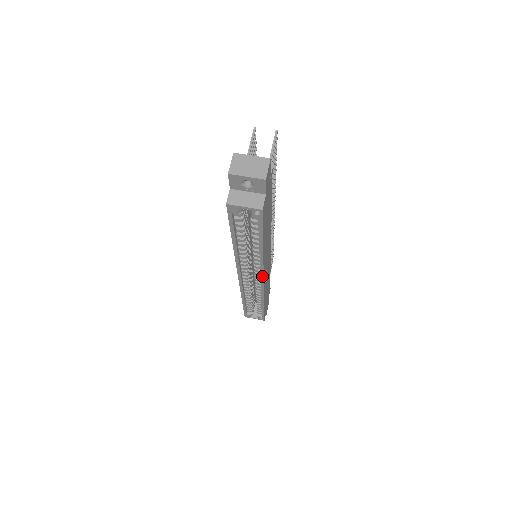
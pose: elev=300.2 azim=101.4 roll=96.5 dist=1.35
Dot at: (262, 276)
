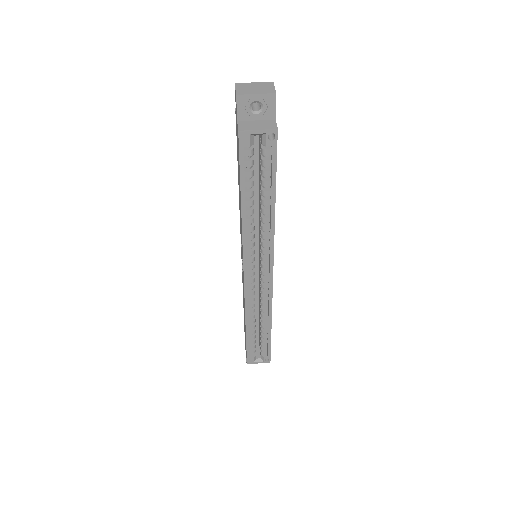
Dot at: (272, 264)
